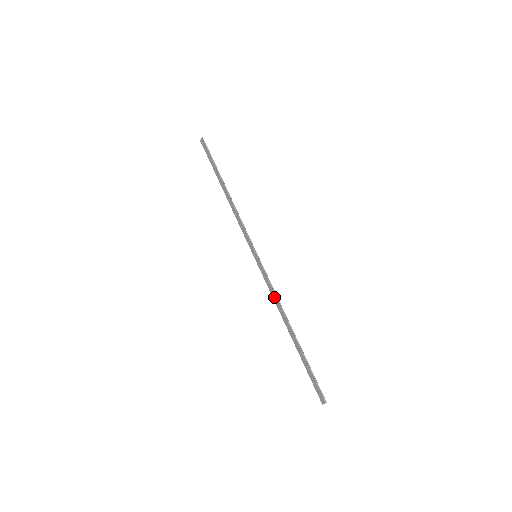
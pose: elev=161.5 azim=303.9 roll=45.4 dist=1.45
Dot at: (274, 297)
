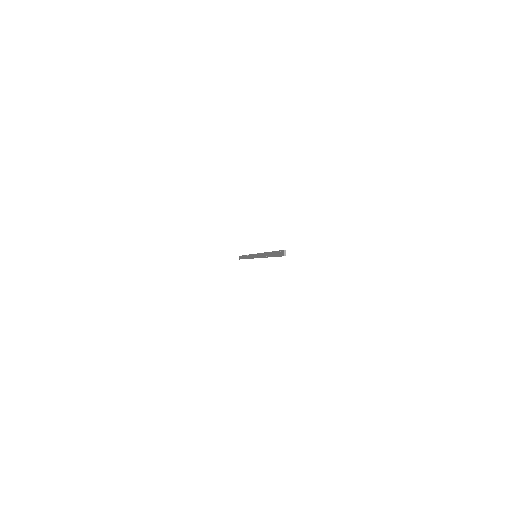
Dot at: (262, 255)
